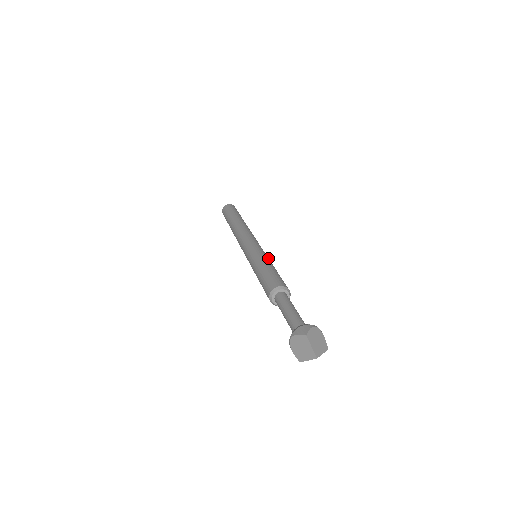
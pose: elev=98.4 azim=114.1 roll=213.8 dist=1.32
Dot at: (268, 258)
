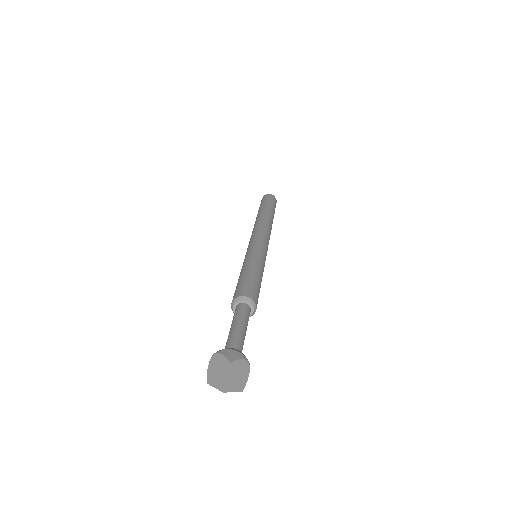
Dot at: (264, 266)
